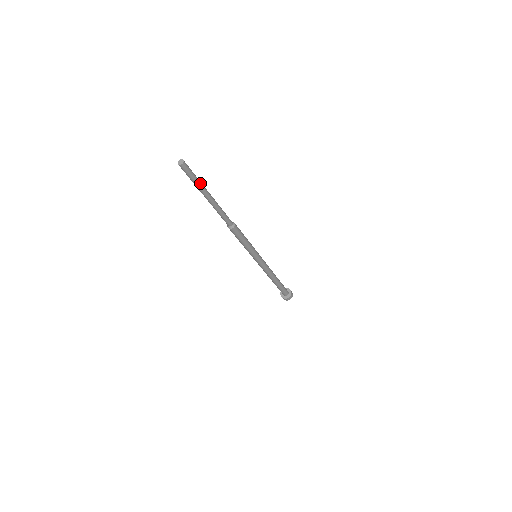
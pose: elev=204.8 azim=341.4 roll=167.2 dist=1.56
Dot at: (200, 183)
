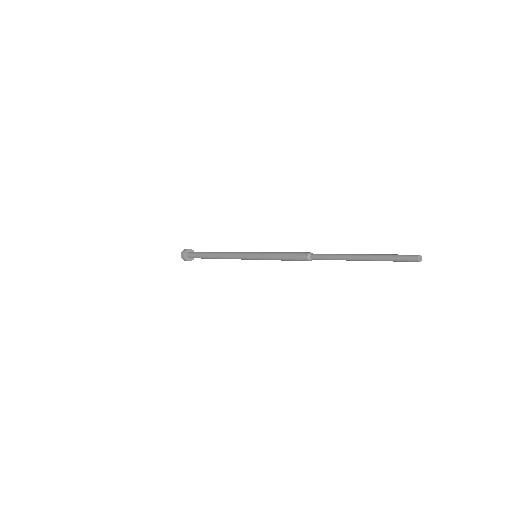
Dot at: (385, 258)
